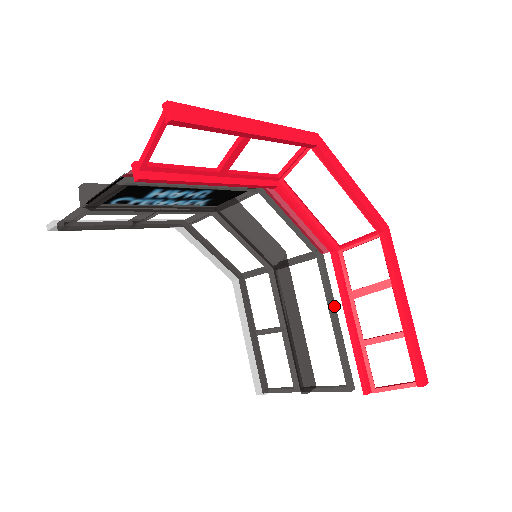
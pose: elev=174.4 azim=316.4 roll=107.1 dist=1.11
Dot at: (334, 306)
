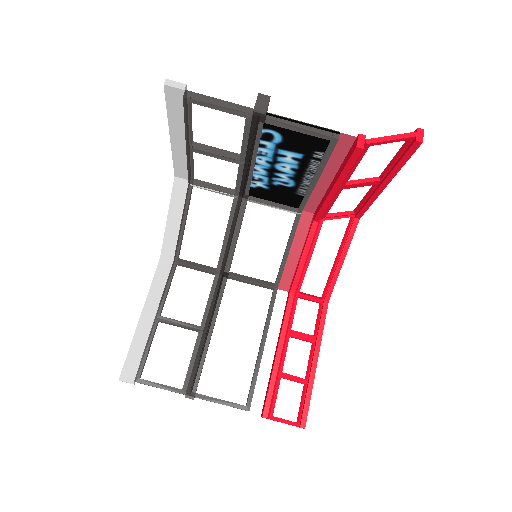
Dot at: occluded
